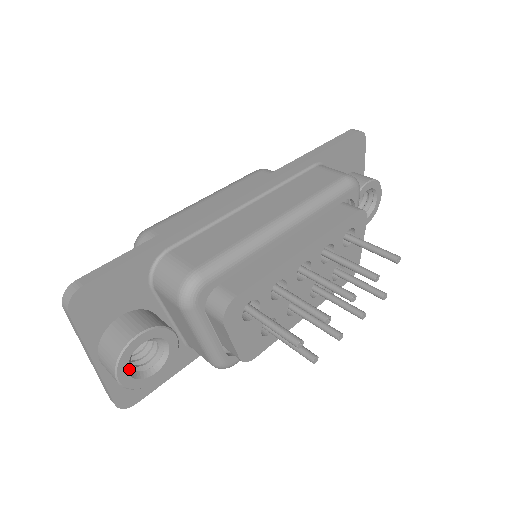
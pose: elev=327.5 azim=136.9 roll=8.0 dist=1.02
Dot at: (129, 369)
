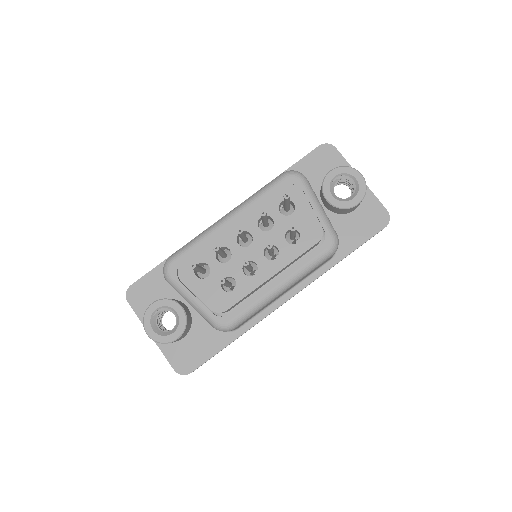
Dot at: (154, 328)
